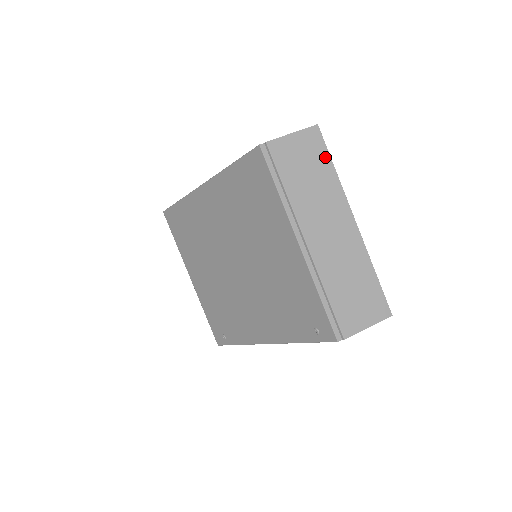
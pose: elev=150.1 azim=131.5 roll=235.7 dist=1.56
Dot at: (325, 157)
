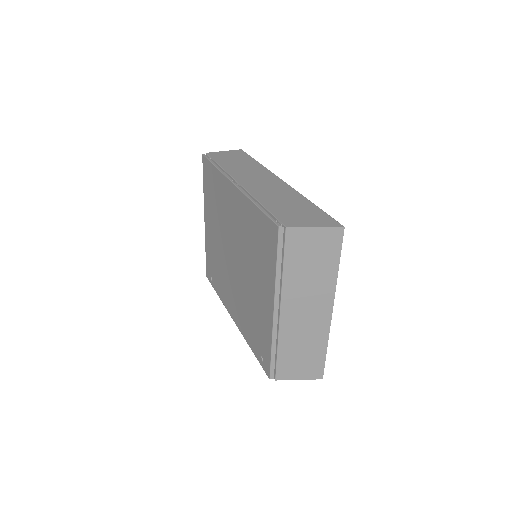
Dot at: (335, 256)
